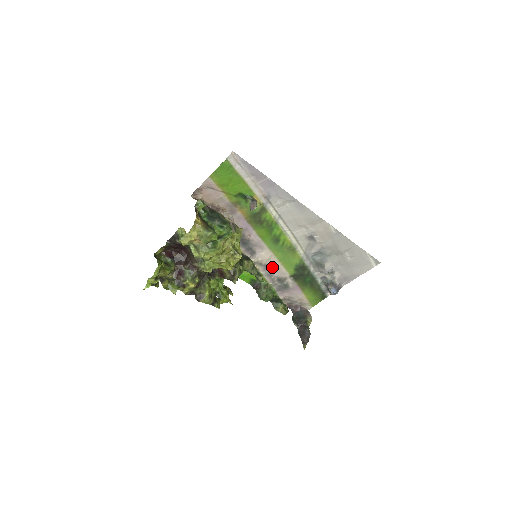
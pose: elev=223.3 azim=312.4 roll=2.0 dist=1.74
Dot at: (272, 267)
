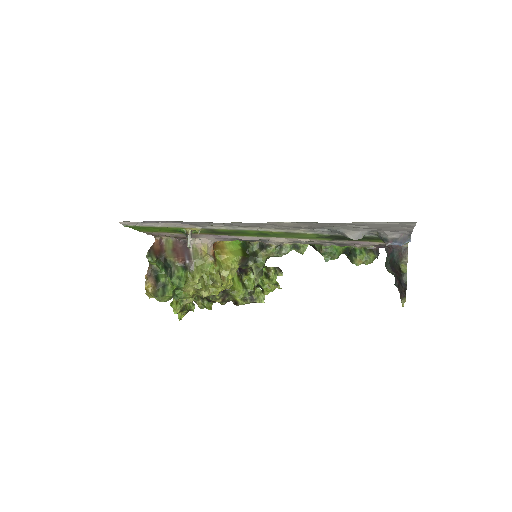
Dot at: occluded
